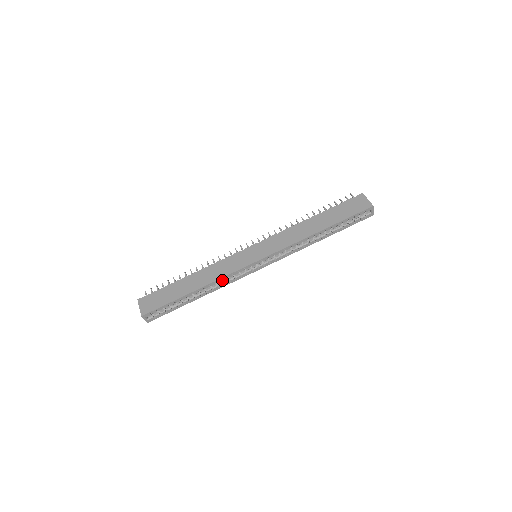
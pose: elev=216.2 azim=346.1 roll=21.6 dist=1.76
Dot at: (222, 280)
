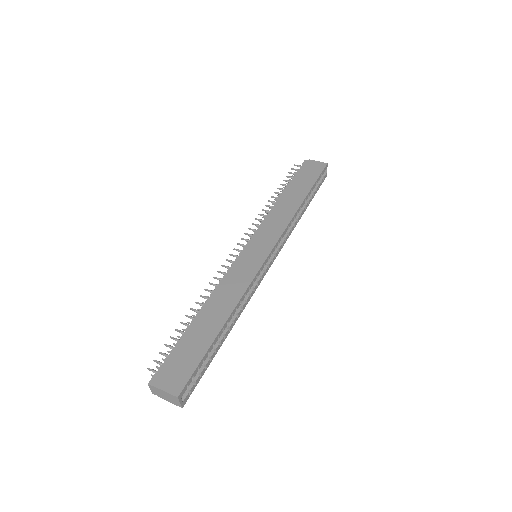
Dot at: (244, 296)
